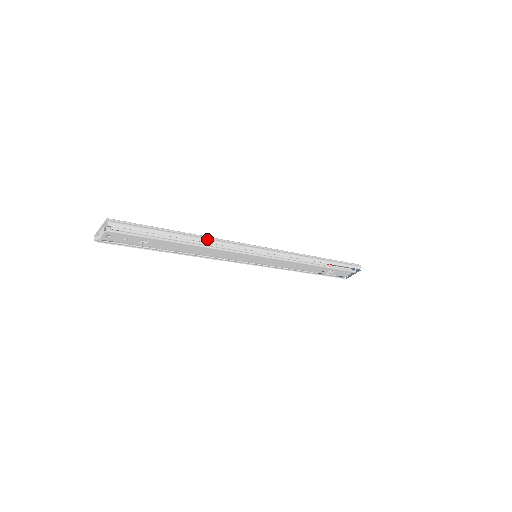
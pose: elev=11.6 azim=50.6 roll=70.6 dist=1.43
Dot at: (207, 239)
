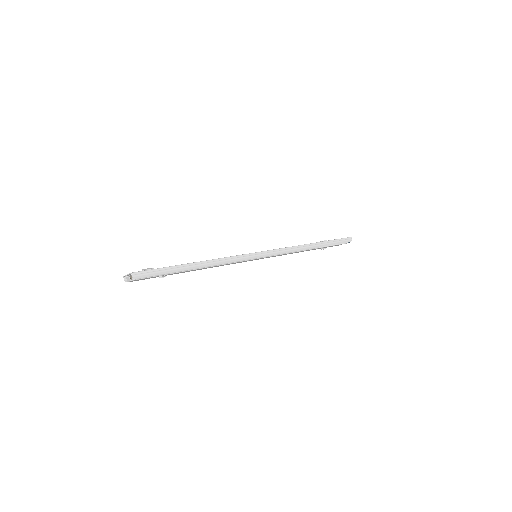
Dot at: (213, 262)
